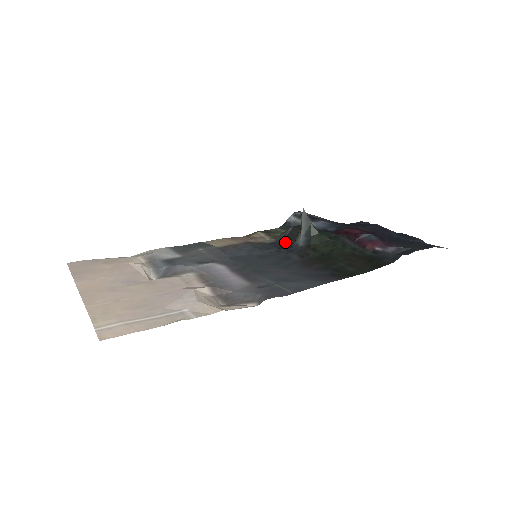
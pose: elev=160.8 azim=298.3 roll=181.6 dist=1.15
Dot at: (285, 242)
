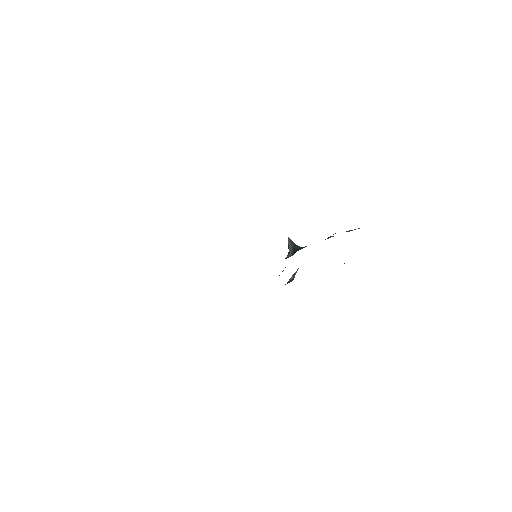
Dot at: occluded
